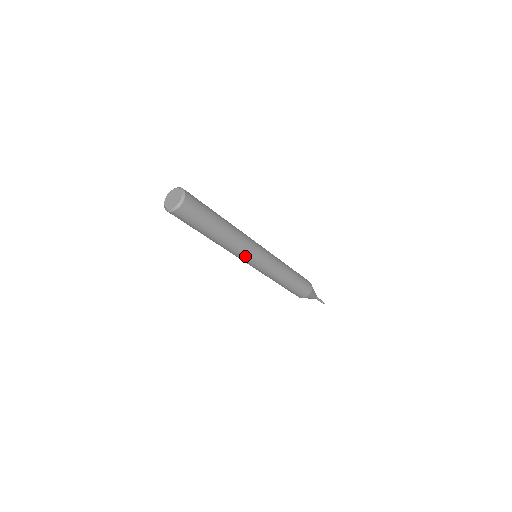
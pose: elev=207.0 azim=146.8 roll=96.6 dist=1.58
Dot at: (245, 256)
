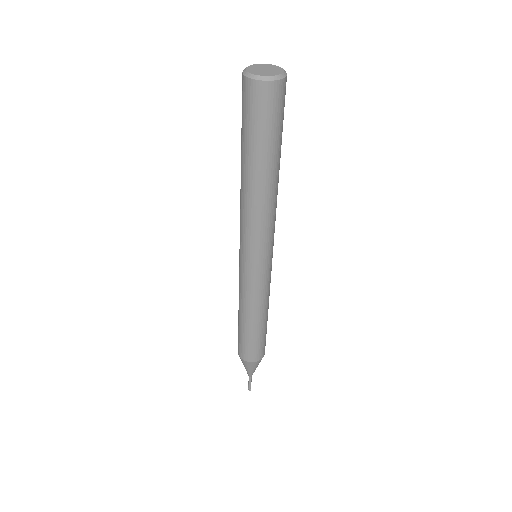
Dot at: (266, 238)
